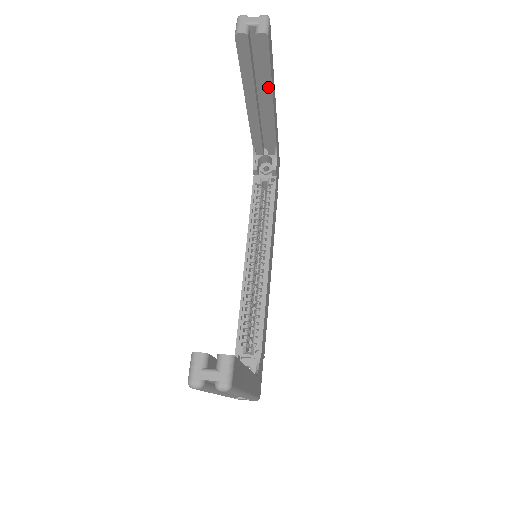
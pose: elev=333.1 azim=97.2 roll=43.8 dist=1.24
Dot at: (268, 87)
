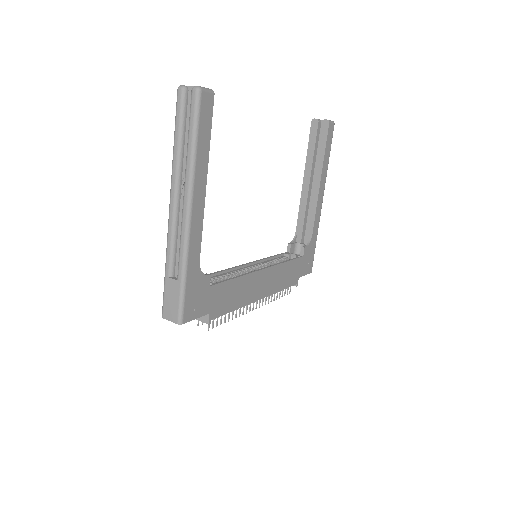
Dot at: (320, 166)
